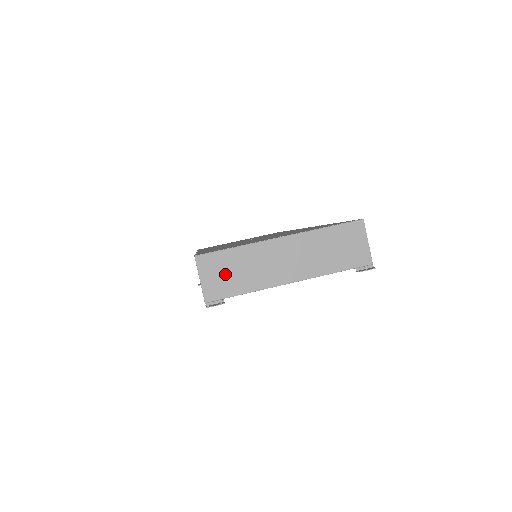
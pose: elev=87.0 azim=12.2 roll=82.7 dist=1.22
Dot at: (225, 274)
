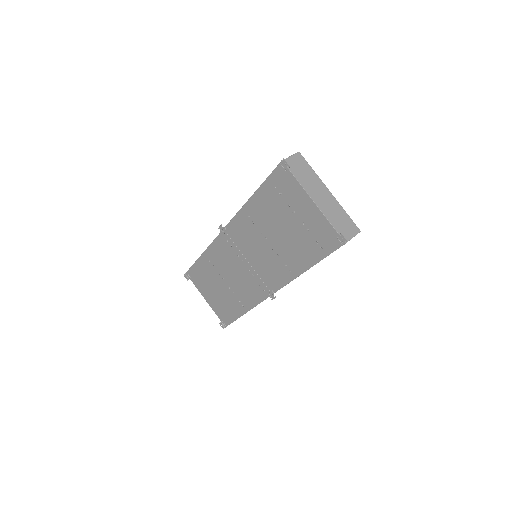
Dot at: (300, 167)
